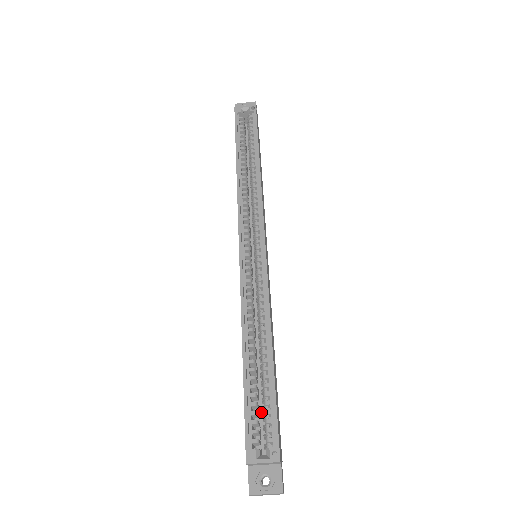
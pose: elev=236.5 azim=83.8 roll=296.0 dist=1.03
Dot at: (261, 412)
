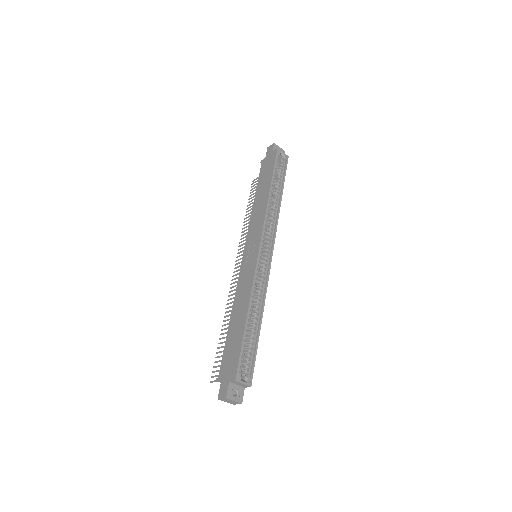
Dot at: occluded
